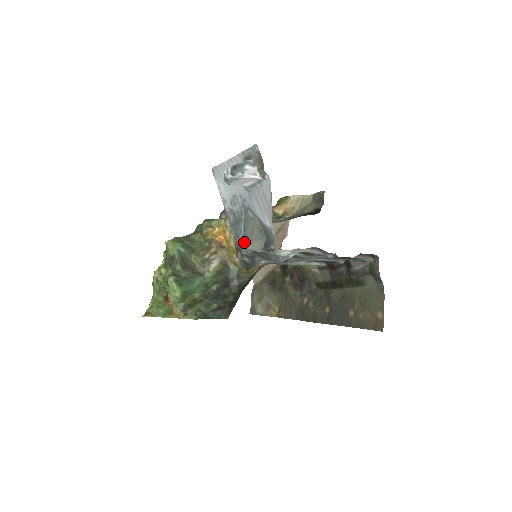
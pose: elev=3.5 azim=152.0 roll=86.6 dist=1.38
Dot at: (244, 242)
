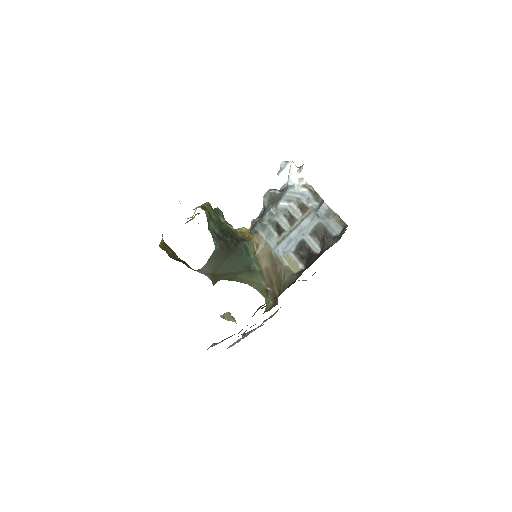
Dot at: occluded
